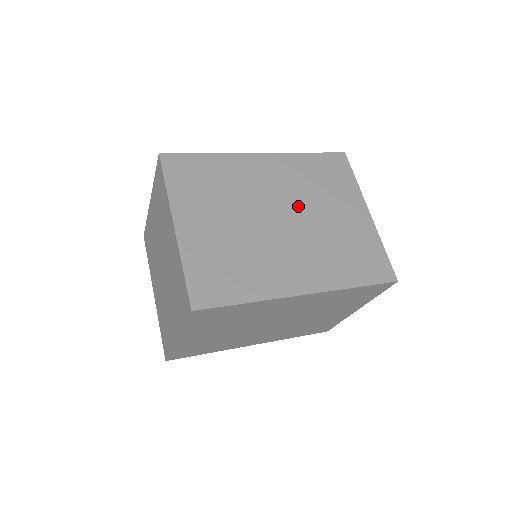
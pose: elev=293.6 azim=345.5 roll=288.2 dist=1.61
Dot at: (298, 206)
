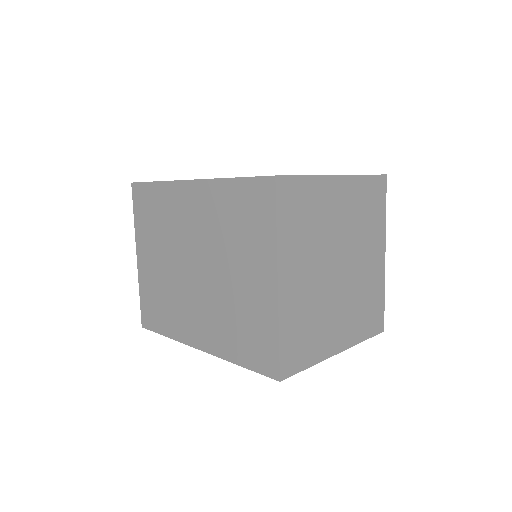
Dot at: occluded
